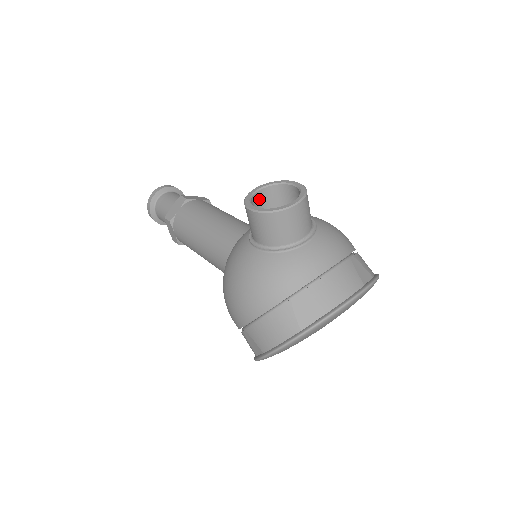
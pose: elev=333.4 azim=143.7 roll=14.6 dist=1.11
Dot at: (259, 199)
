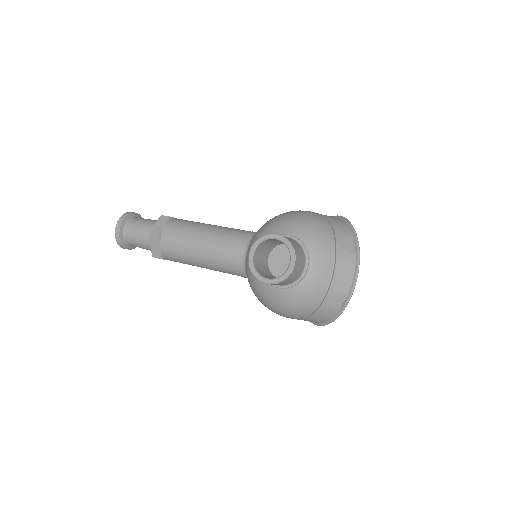
Dot at: (256, 259)
